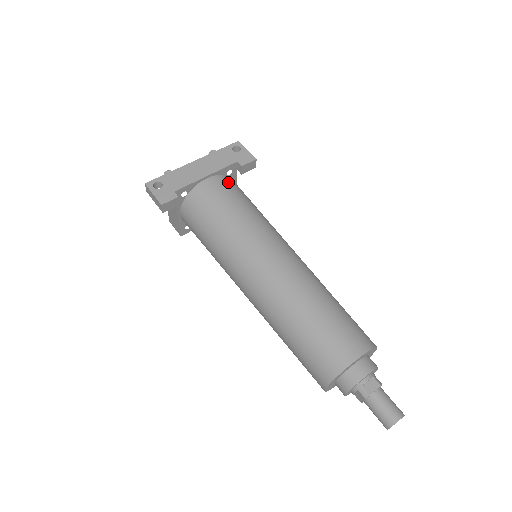
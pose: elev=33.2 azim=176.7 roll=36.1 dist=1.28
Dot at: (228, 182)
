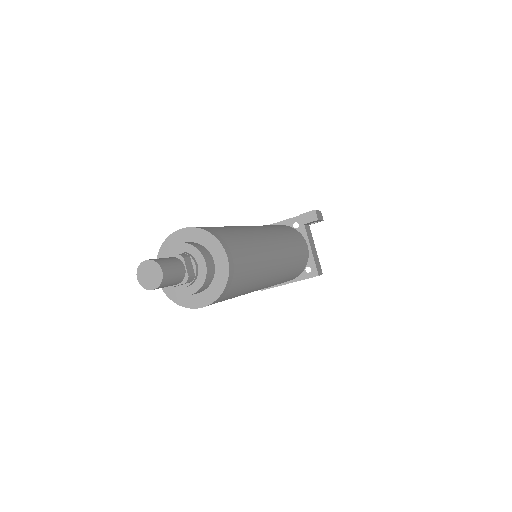
Dot at: (285, 226)
